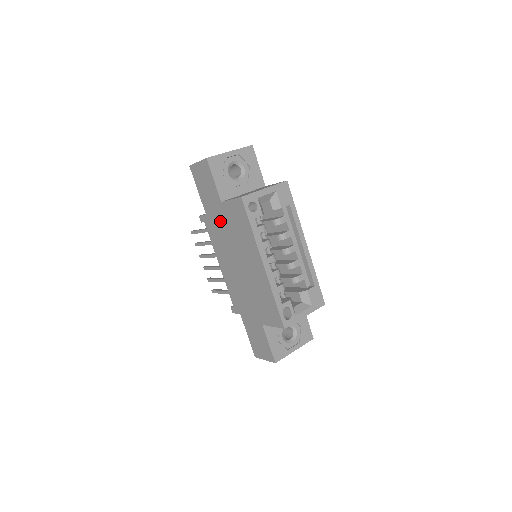
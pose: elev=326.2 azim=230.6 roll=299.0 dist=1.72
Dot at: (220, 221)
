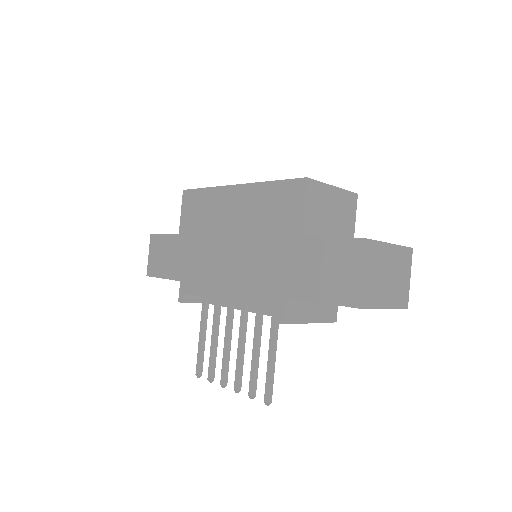
Dot at: (190, 252)
